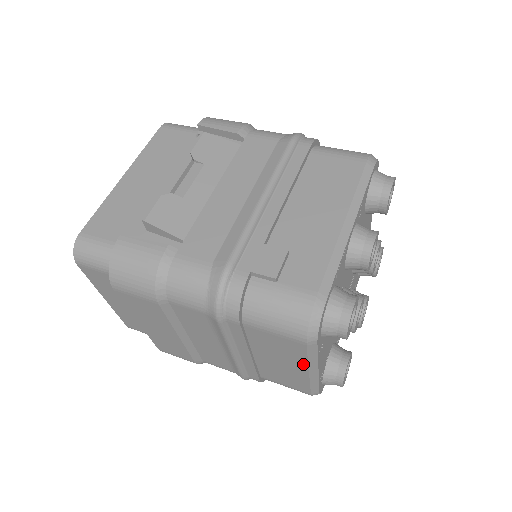
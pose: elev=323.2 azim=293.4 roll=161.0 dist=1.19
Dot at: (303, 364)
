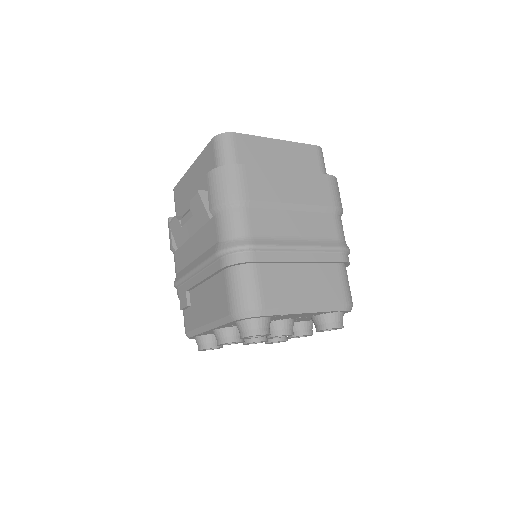
Dot at: occluded
